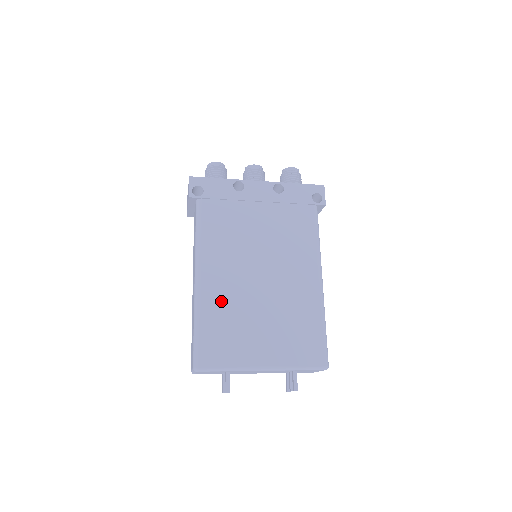
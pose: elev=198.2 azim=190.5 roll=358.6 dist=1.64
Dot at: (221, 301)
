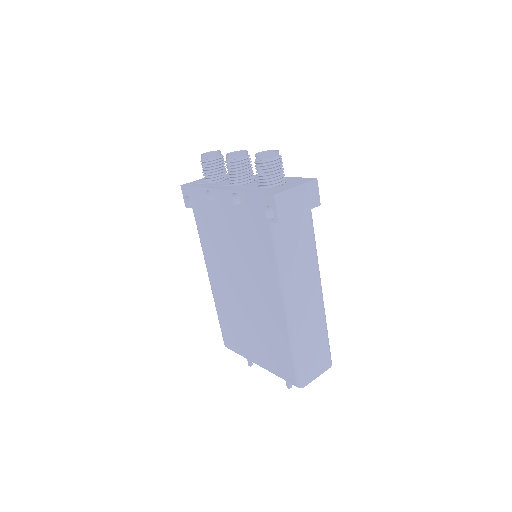
Dot at: (224, 304)
